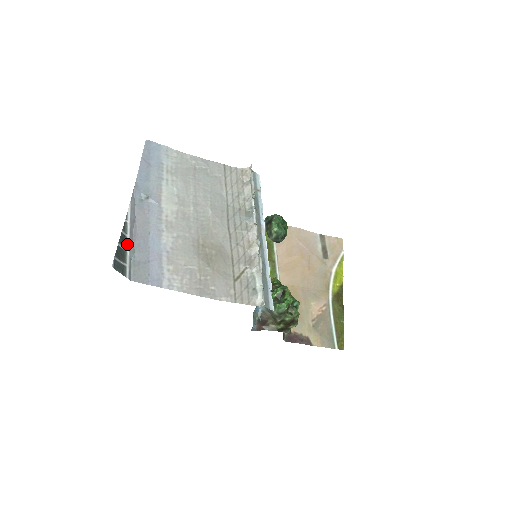
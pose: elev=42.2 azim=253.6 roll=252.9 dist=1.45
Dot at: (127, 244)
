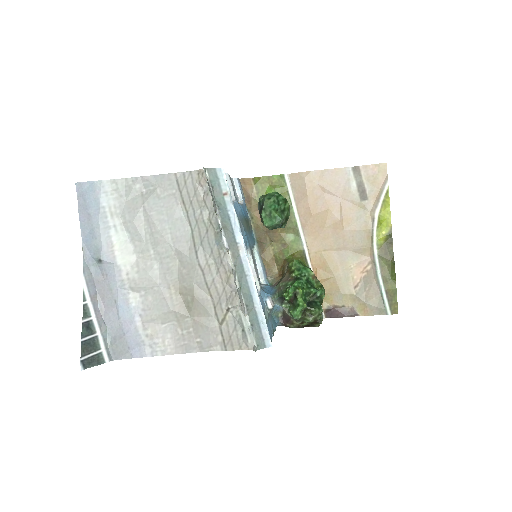
Dot at: (95, 327)
